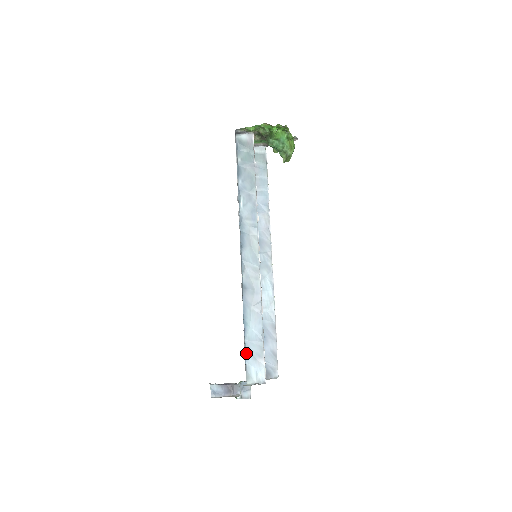
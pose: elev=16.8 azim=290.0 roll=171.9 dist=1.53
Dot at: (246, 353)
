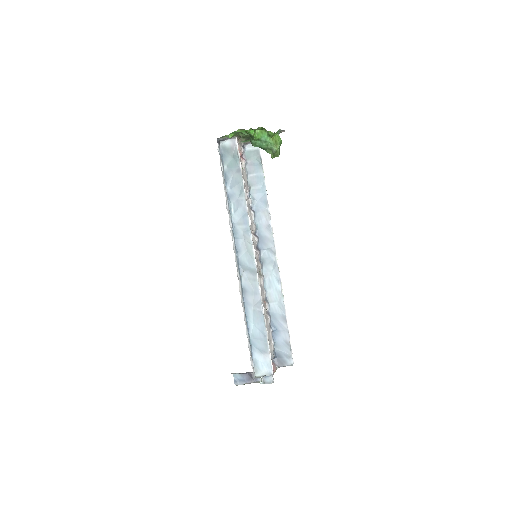
Dot at: (252, 349)
